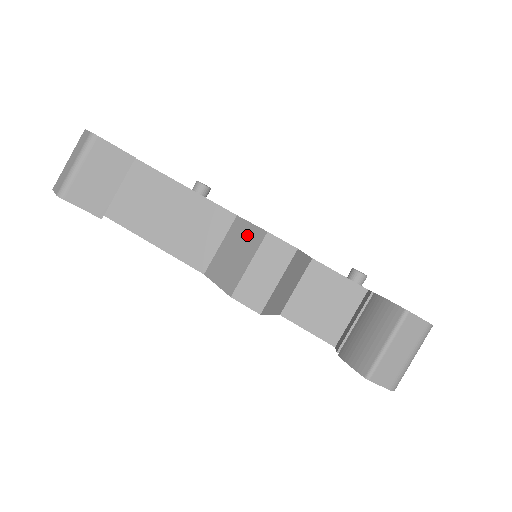
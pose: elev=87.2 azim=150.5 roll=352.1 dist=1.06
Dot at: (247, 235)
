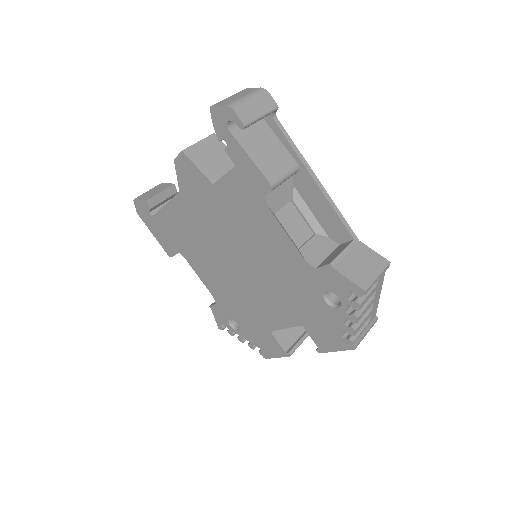
Dot at: occluded
